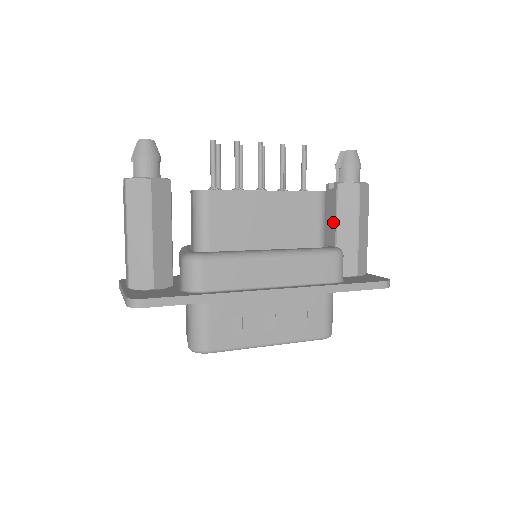
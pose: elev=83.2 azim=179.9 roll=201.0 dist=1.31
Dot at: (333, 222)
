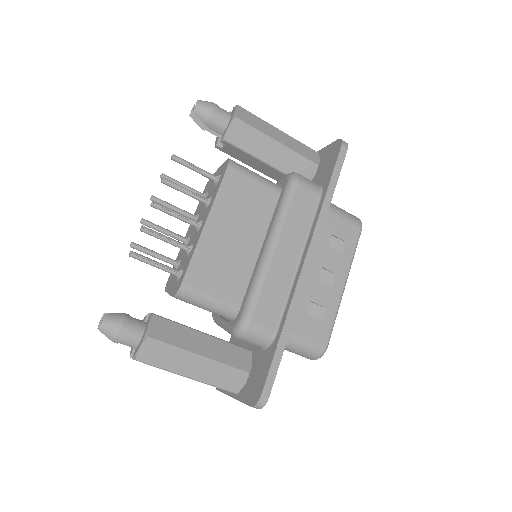
Dot at: (257, 162)
